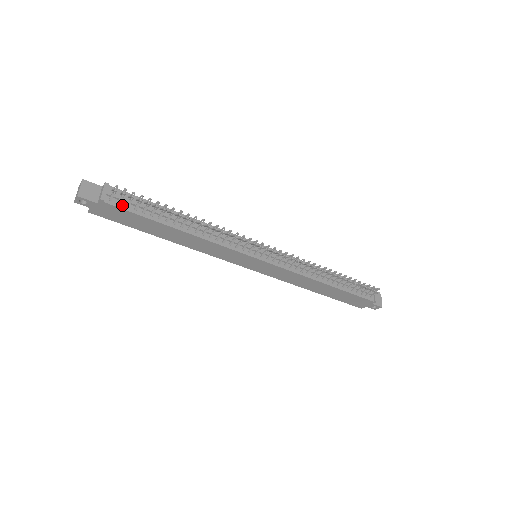
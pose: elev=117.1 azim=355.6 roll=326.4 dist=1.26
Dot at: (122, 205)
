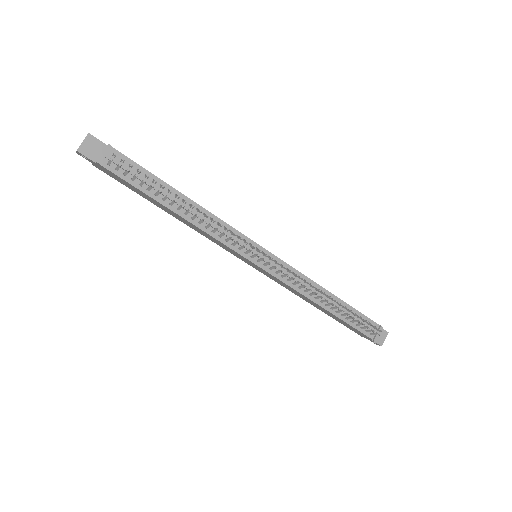
Dot at: (120, 172)
